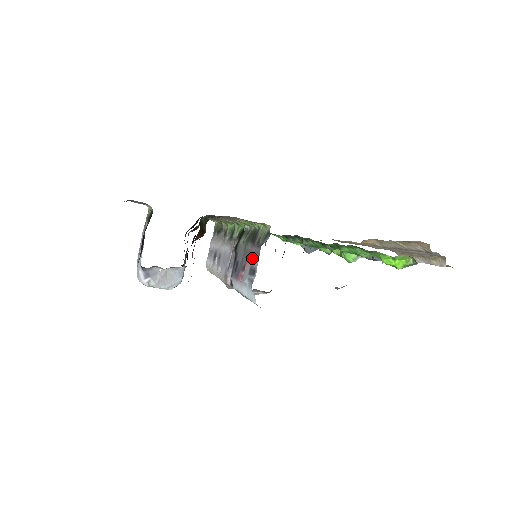
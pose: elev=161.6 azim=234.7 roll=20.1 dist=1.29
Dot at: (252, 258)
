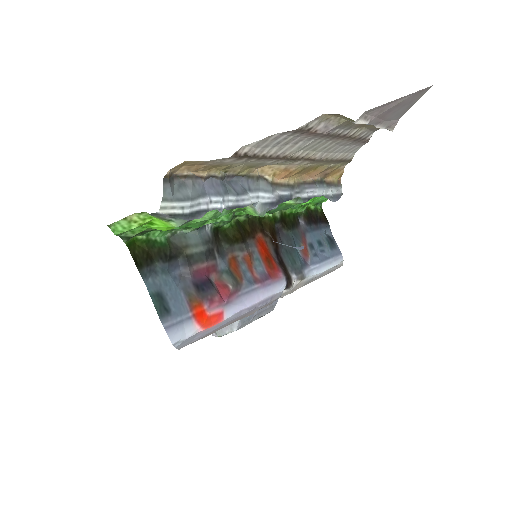
Dot at: occluded
